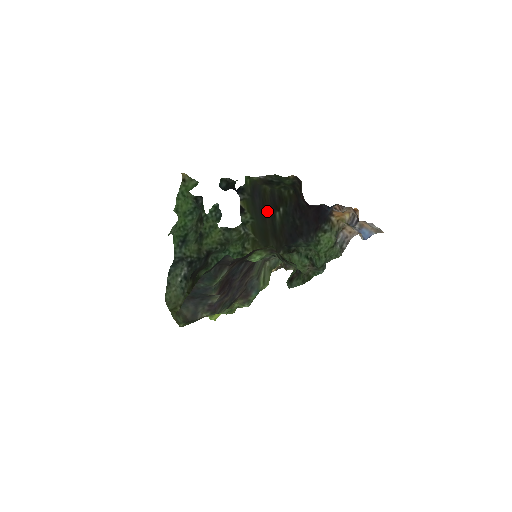
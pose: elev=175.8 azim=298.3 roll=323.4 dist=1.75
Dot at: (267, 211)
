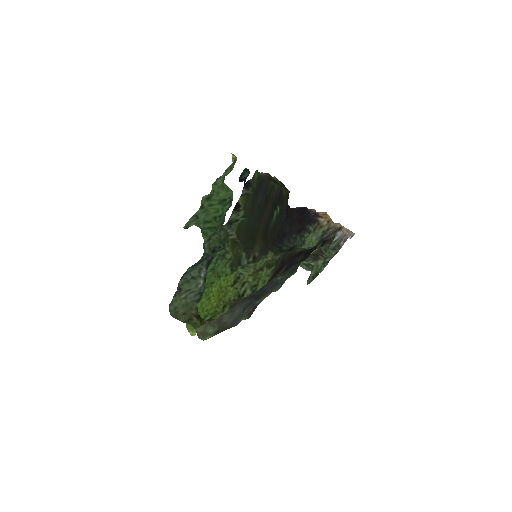
Dot at: (267, 209)
